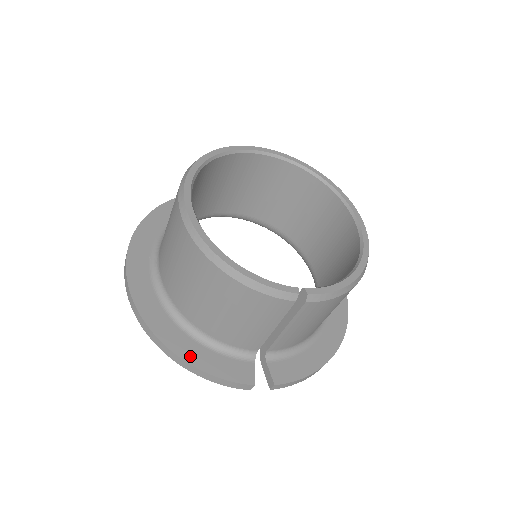
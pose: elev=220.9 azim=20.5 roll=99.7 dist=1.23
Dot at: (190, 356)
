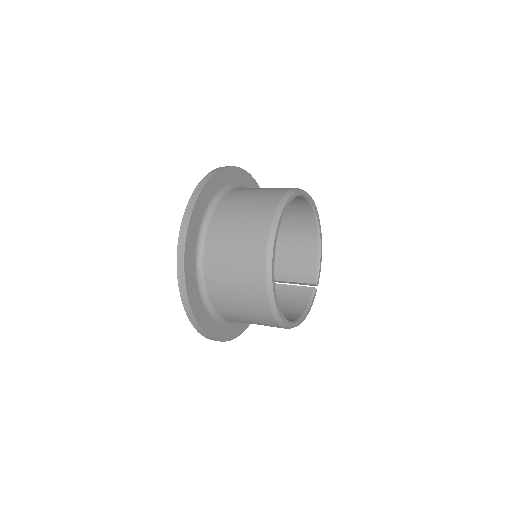
Dot at: (248, 323)
